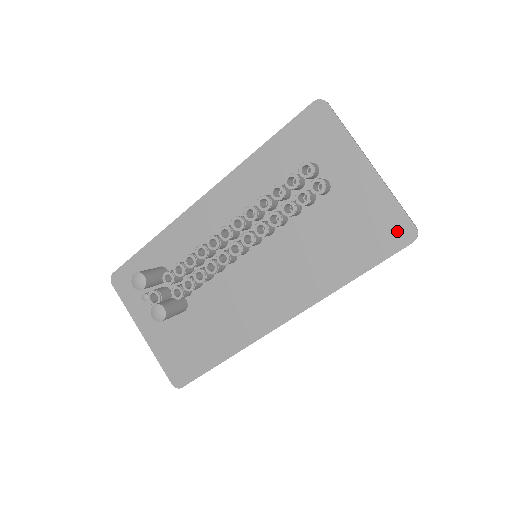
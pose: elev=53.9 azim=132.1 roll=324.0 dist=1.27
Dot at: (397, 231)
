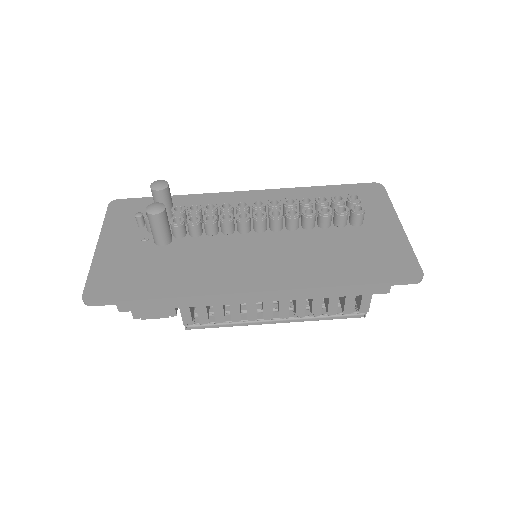
Dot at: (406, 269)
